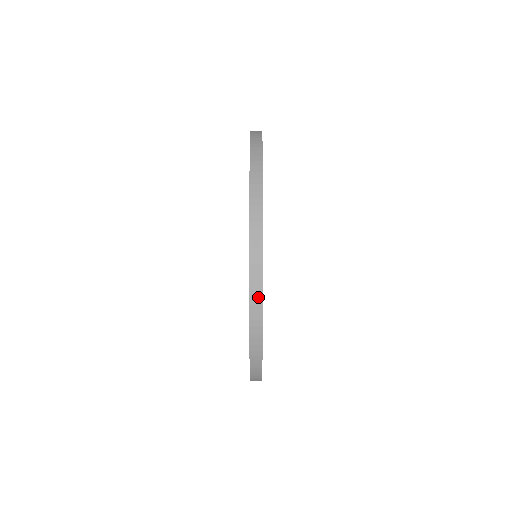
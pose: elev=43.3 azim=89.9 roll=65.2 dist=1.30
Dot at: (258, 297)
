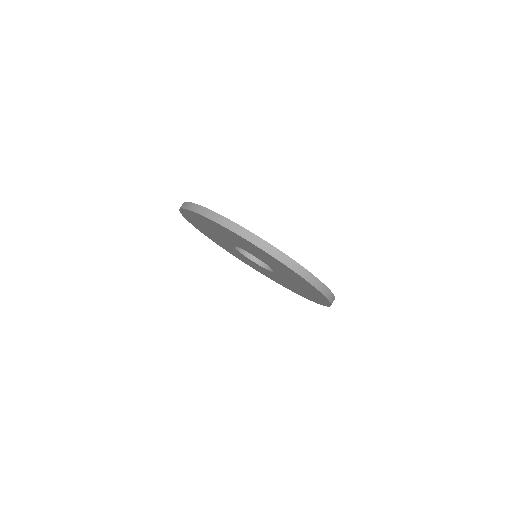
Dot at: (296, 265)
